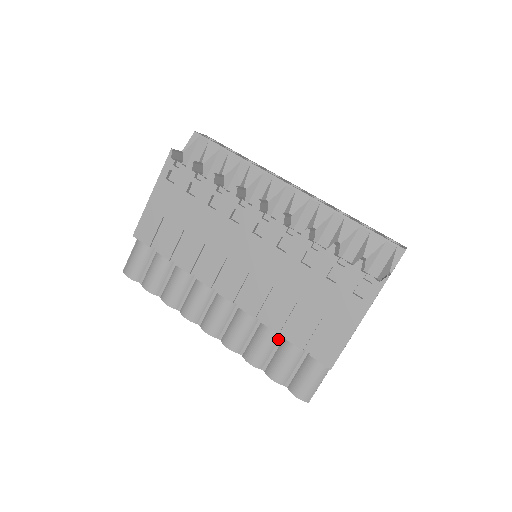
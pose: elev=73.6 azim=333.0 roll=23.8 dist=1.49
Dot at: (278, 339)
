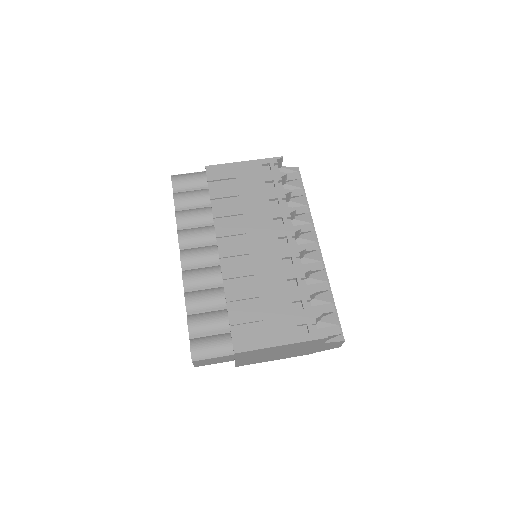
Dot at: (220, 306)
